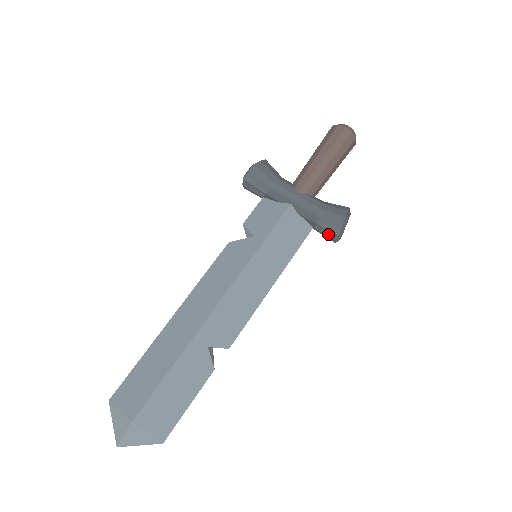
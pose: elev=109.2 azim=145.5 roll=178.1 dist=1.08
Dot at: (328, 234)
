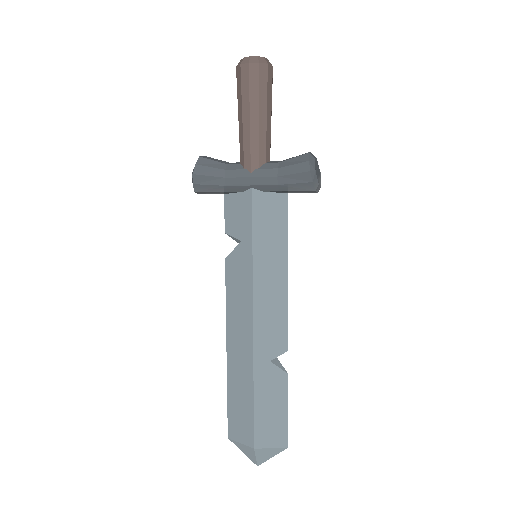
Dot at: (306, 192)
